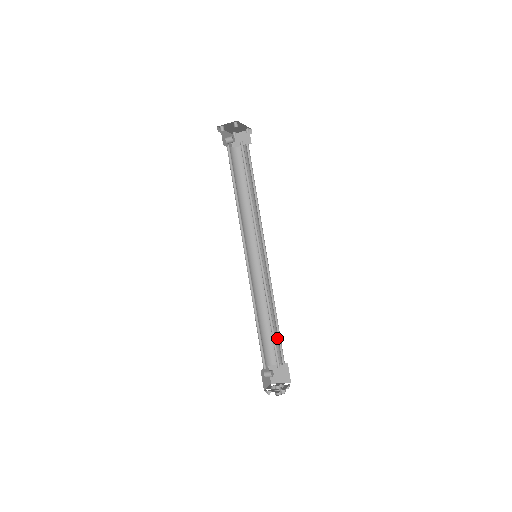
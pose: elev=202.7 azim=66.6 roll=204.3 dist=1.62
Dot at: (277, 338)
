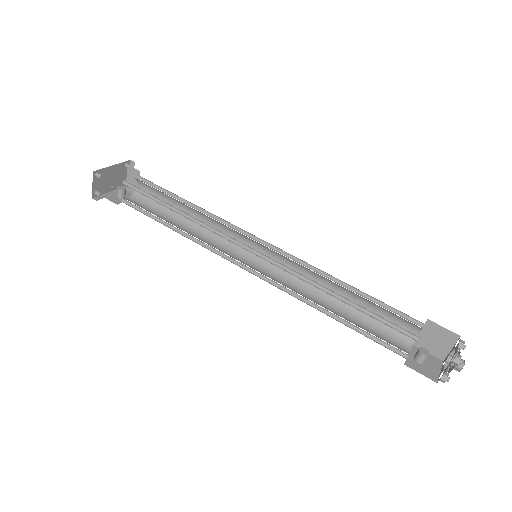
Dot at: (379, 307)
